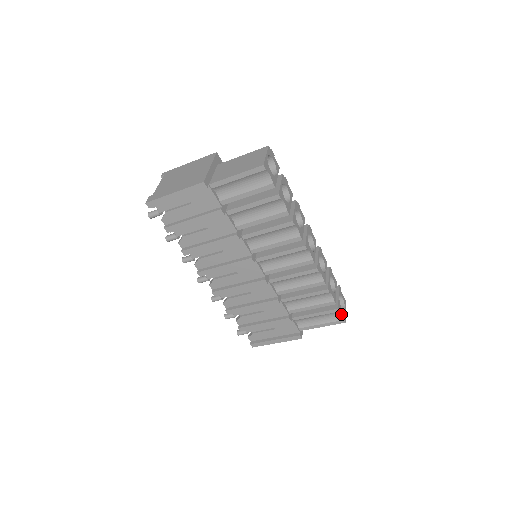
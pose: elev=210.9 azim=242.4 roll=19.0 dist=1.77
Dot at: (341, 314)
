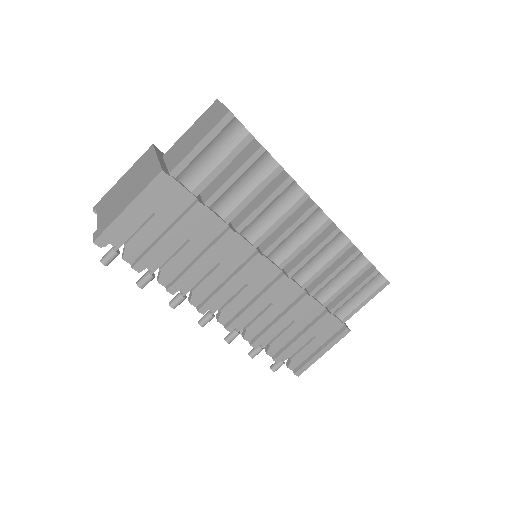
Dot at: (381, 275)
